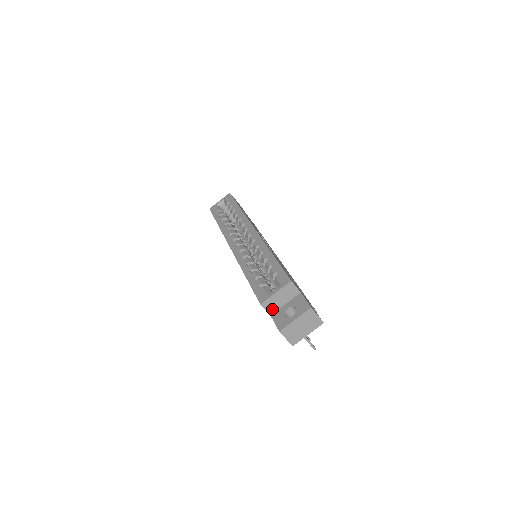
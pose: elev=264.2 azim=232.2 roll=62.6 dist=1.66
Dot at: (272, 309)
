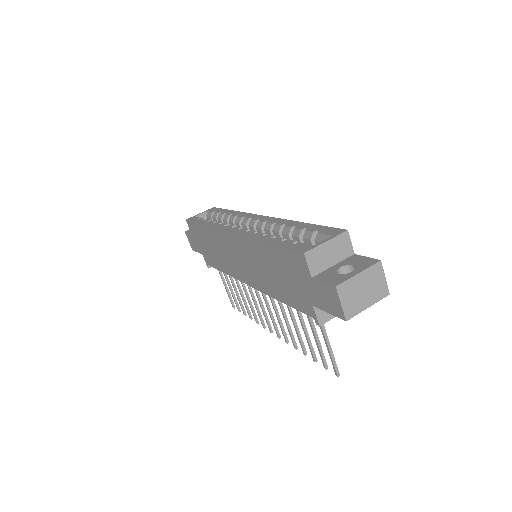
Dot at: (316, 267)
